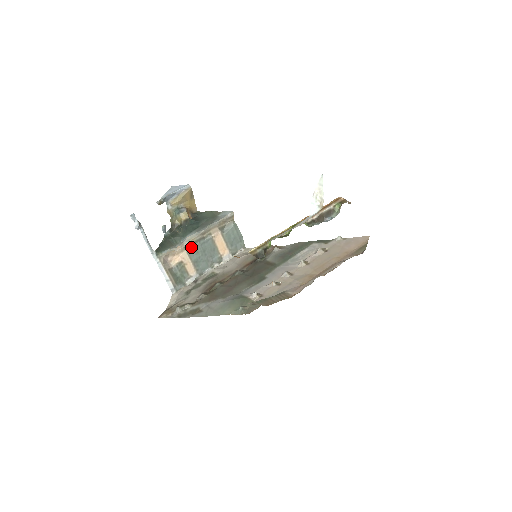
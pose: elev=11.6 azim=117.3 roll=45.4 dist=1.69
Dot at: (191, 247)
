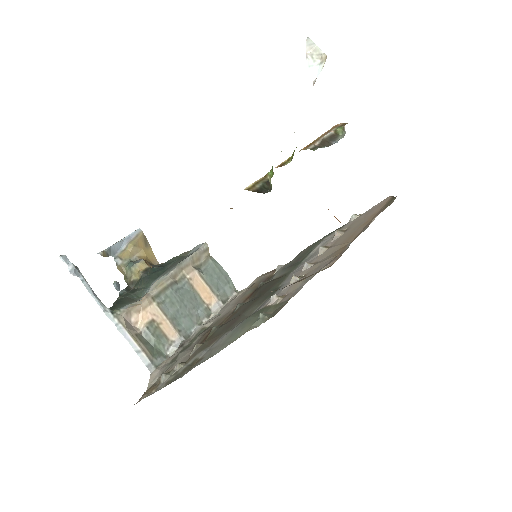
Dot at: (161, 297)
